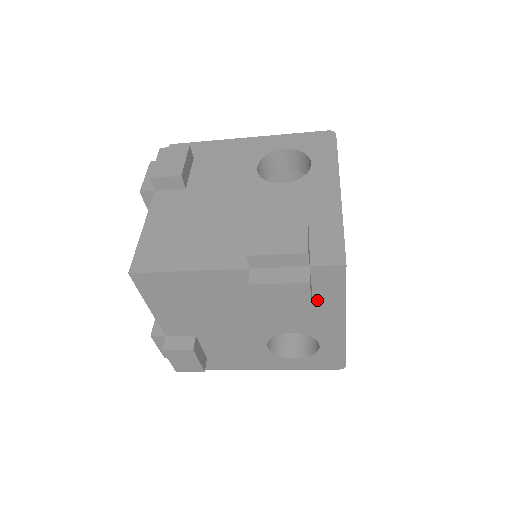
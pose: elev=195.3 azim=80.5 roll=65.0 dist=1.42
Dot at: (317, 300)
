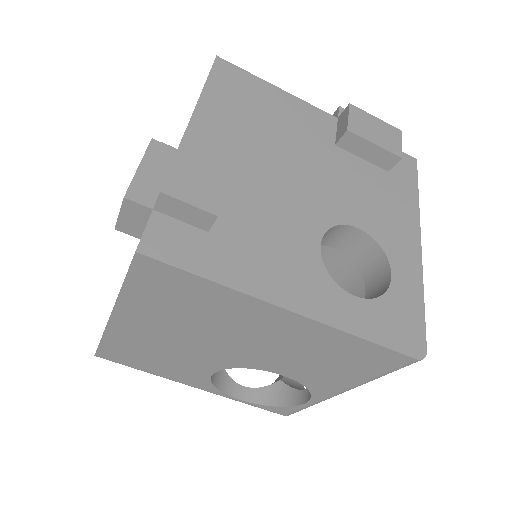
Dot at: (392, 188)
